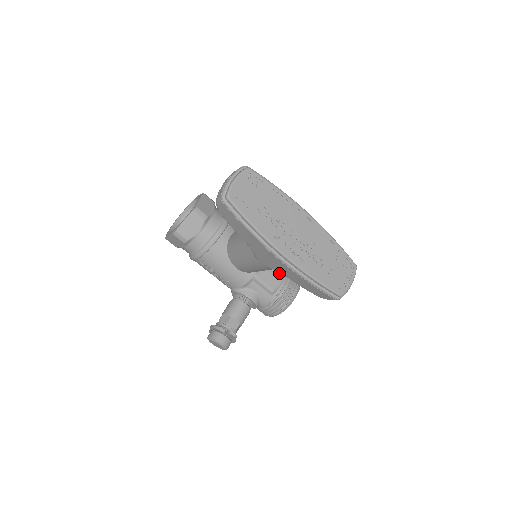
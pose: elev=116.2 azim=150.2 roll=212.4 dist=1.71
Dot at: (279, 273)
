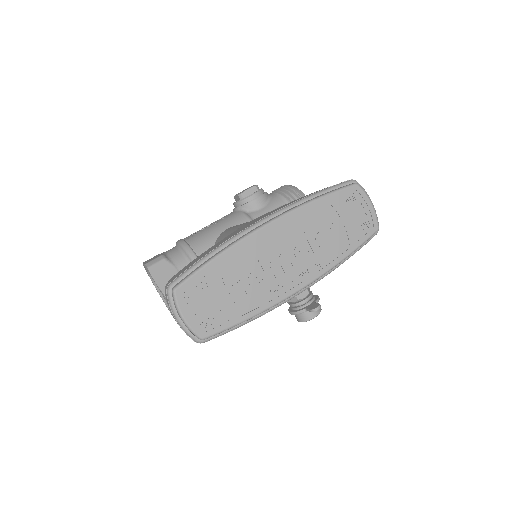
Dot at: occluded
